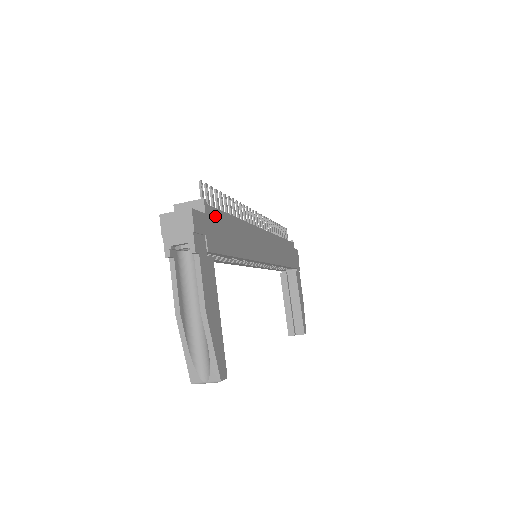
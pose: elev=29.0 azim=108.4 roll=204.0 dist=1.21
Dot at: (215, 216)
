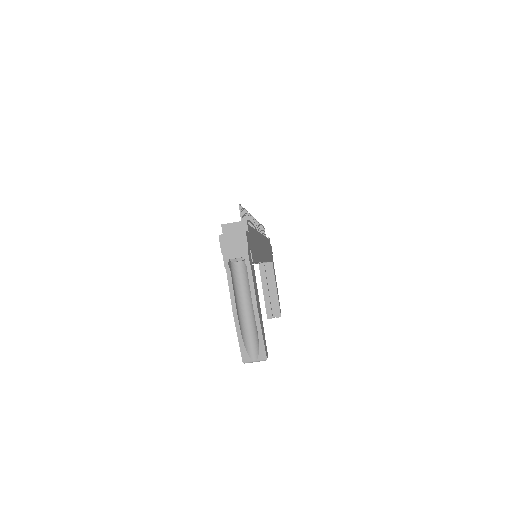
Dot at: (250, 232)
